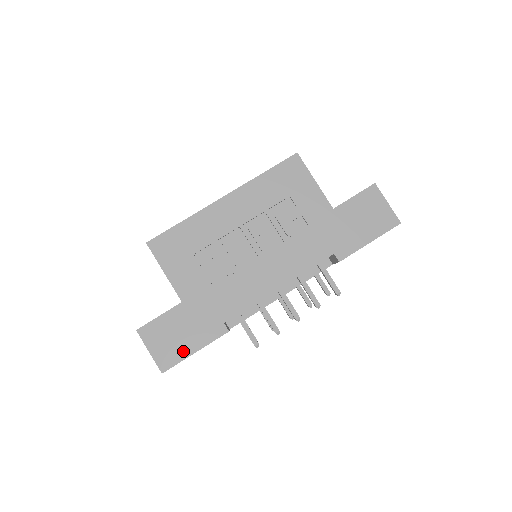
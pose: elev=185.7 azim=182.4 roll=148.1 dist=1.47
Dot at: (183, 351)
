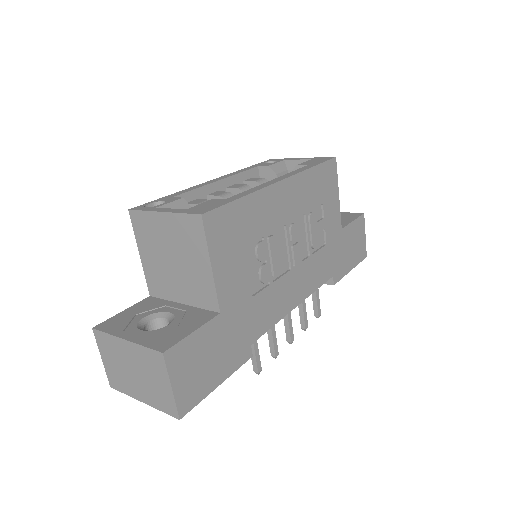
Dot at: (208, 384)
